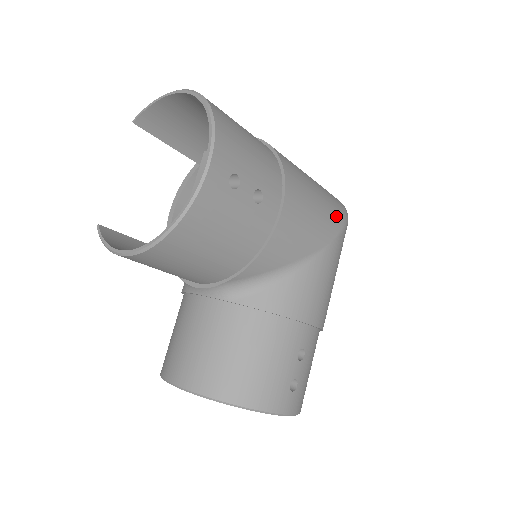
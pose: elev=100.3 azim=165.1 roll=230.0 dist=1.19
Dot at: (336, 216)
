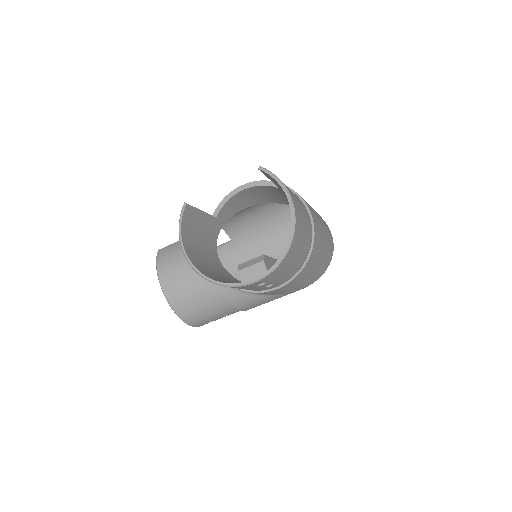
Dot at: (312, 281)
